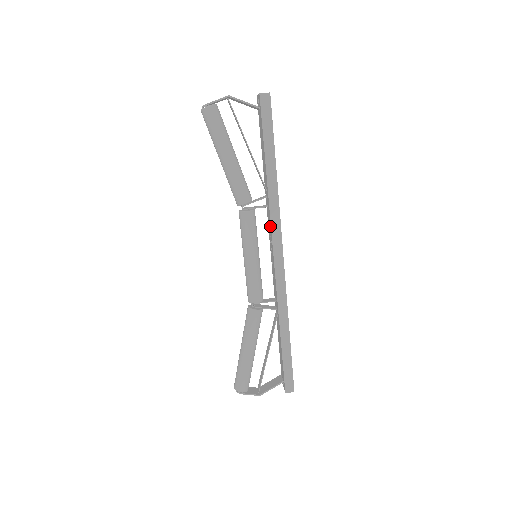
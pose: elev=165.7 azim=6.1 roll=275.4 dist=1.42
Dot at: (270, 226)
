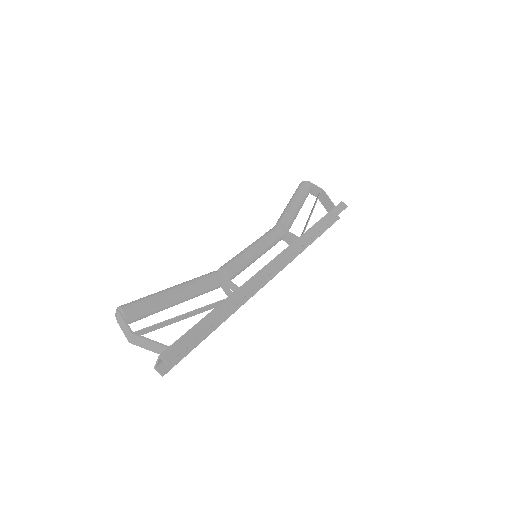
Dot at: (287, 248)
